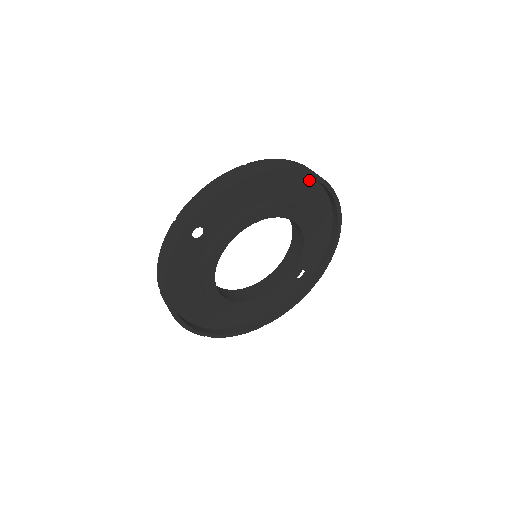
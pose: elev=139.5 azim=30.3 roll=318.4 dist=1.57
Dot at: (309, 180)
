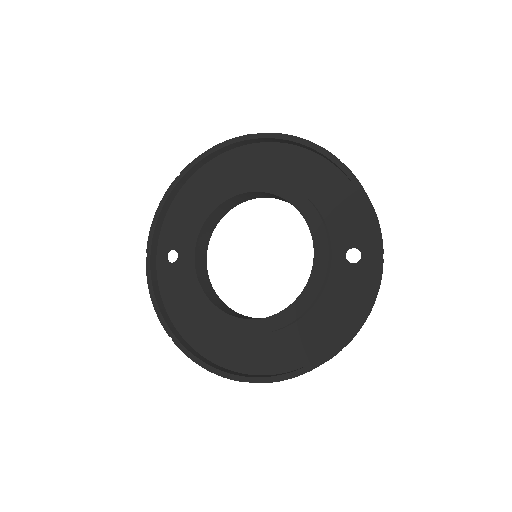
Dot at: (256, 148)
